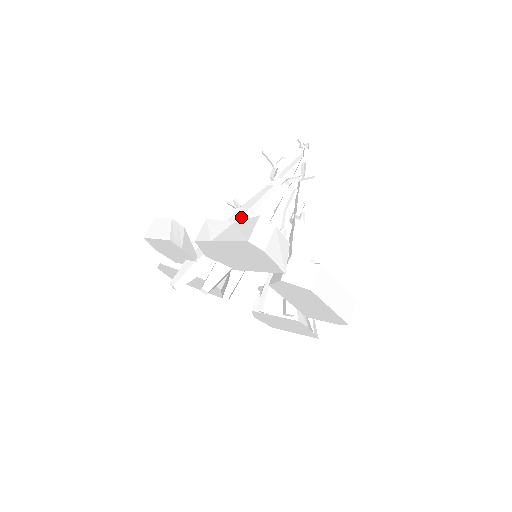
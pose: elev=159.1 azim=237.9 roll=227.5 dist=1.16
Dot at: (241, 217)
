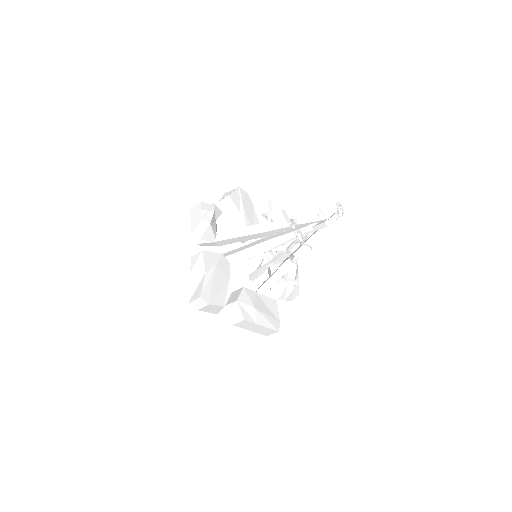
Dot at: (253, 234)
